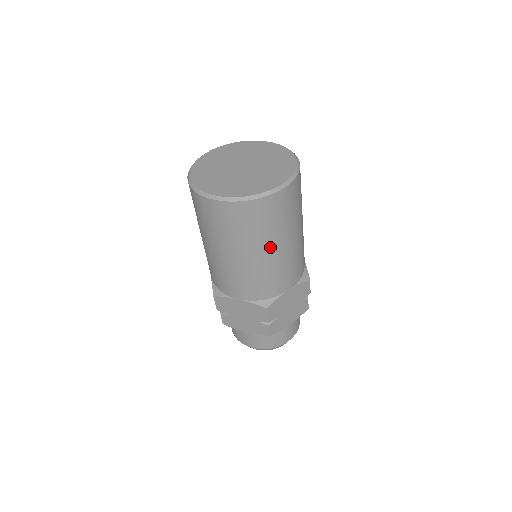
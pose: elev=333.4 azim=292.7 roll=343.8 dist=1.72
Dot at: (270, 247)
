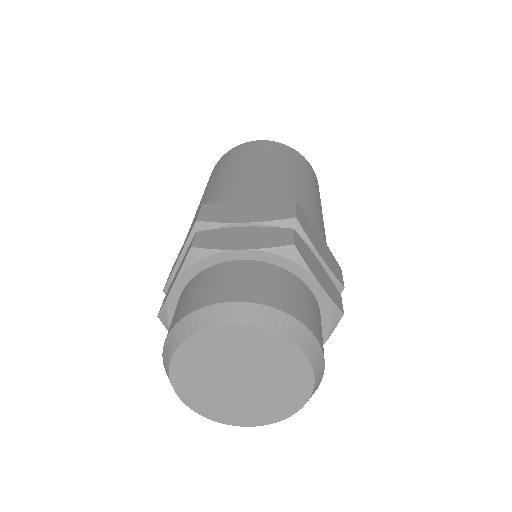
Dot at: (302, 179)
